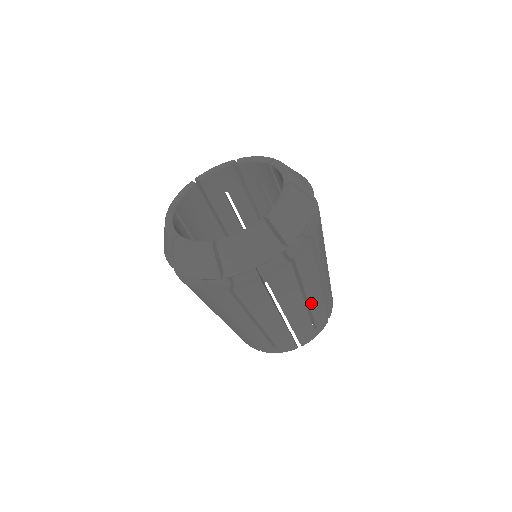
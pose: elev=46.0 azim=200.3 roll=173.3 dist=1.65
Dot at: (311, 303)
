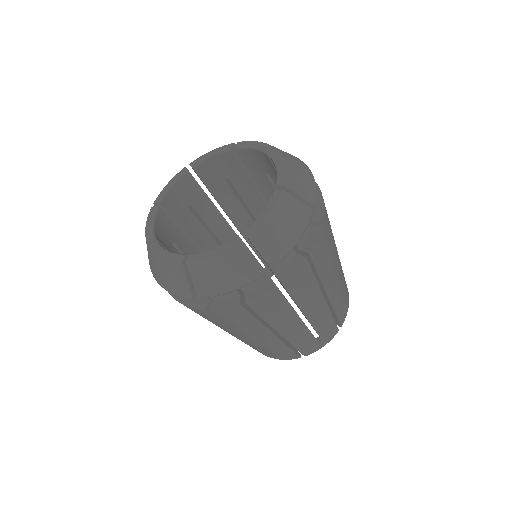
Dot at: (258, 340)
